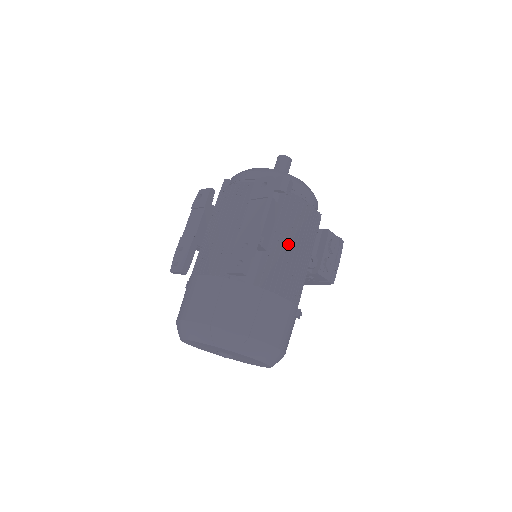
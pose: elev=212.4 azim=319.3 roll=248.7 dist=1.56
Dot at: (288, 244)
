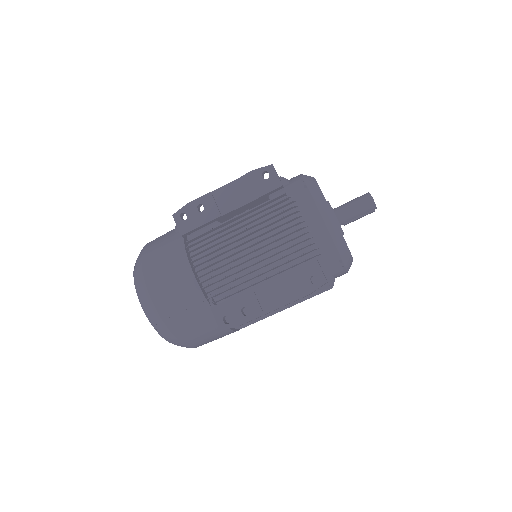
Dot at: occluded
